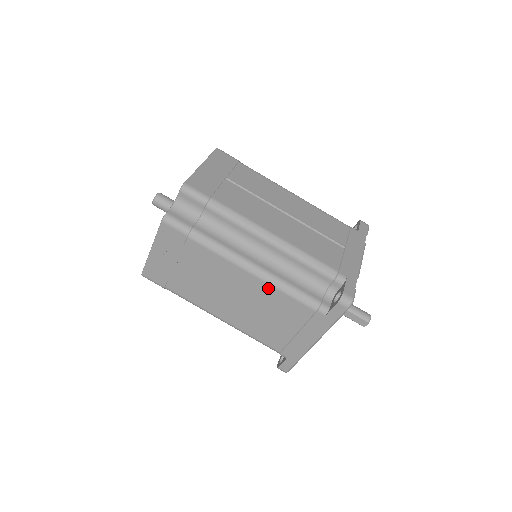
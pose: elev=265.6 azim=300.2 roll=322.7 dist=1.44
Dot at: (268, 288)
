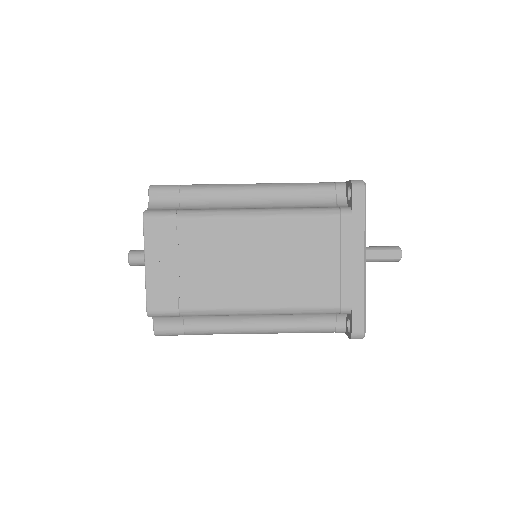
Dot at: (281, 223)
